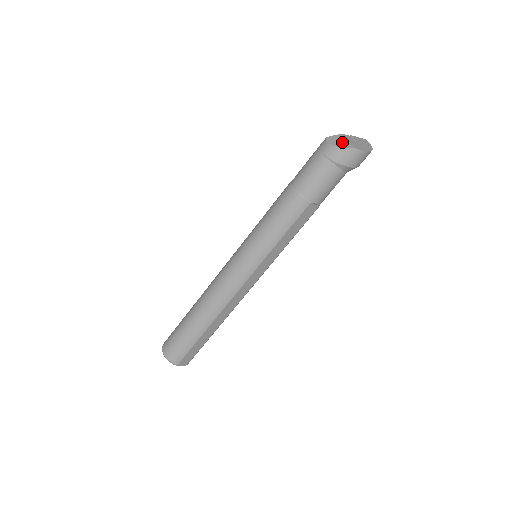
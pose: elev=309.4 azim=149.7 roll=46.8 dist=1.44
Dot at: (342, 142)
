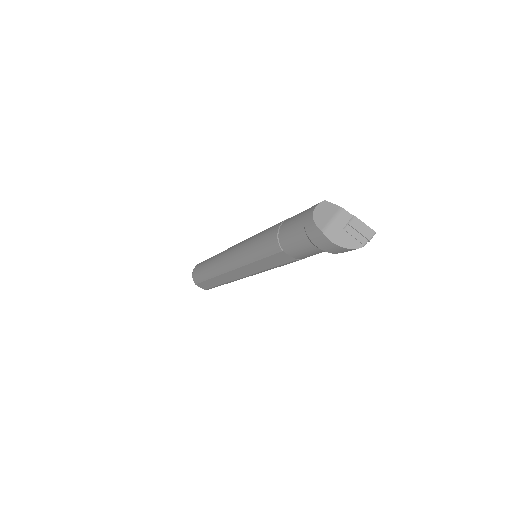
Dot at: (325, 217)
